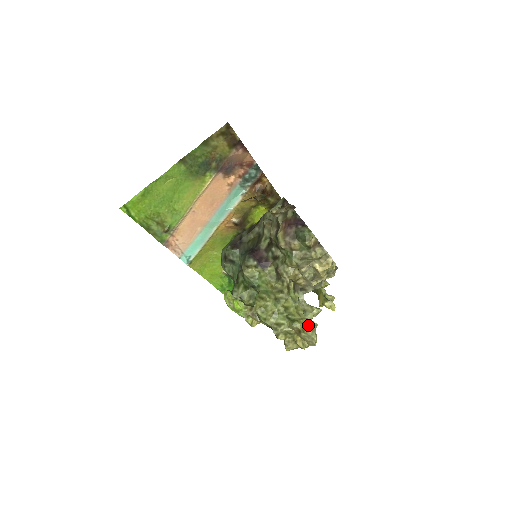
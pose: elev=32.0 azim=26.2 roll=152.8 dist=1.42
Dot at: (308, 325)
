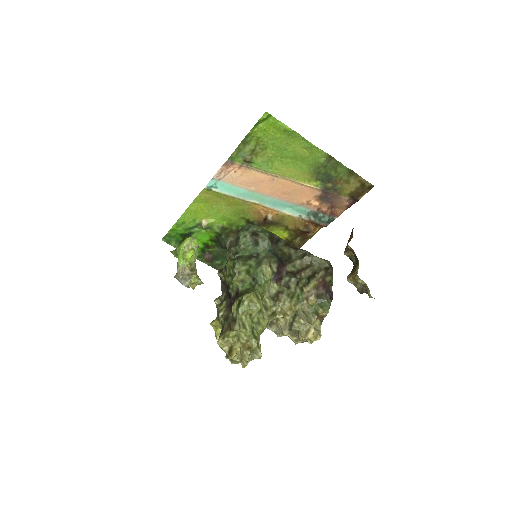
Dot at: (256, 351)
